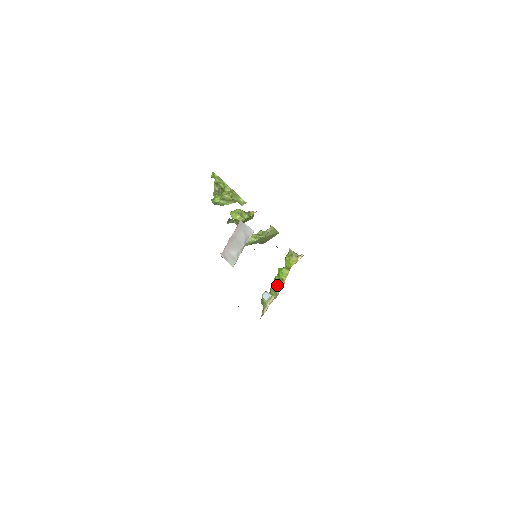
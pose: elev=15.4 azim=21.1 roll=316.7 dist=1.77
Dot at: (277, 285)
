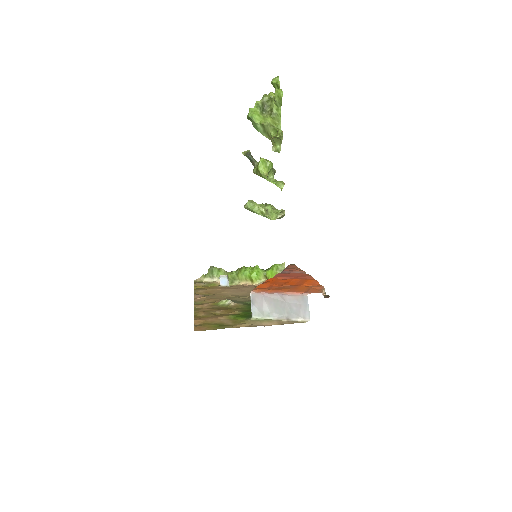
Dot at: (241, 277)
